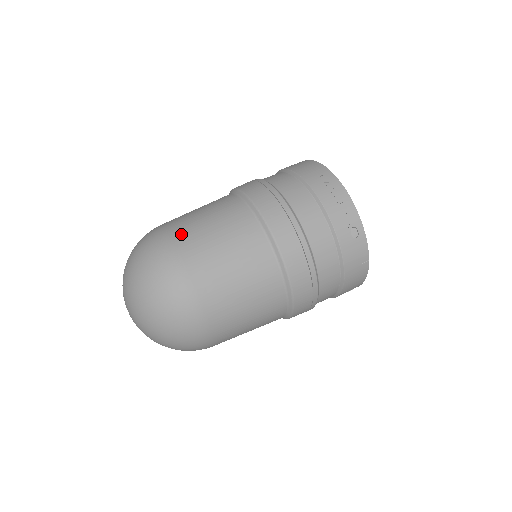
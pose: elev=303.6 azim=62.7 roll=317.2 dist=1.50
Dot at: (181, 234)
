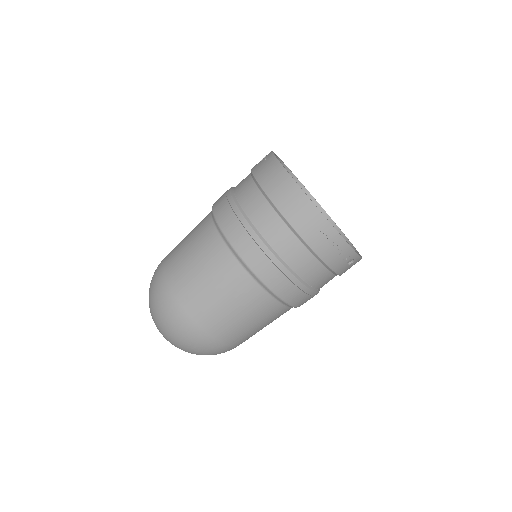
Dot at: (198, 313)
